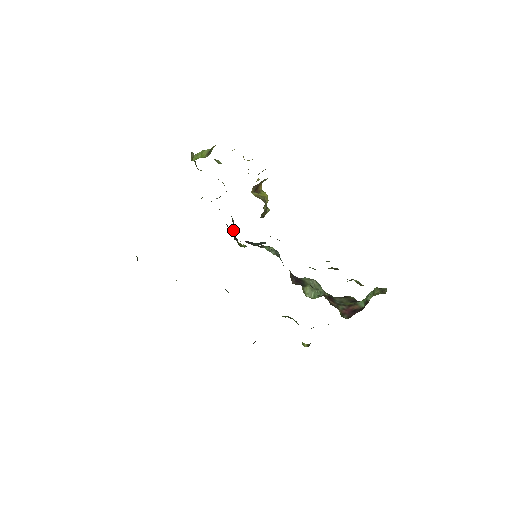
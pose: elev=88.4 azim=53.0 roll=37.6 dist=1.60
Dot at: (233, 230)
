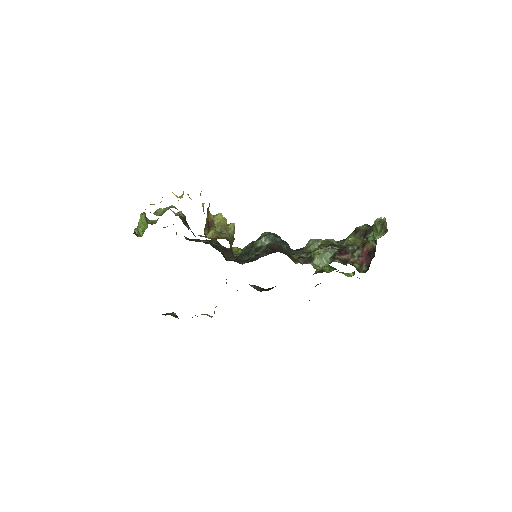
Dot at: (221, 252)
